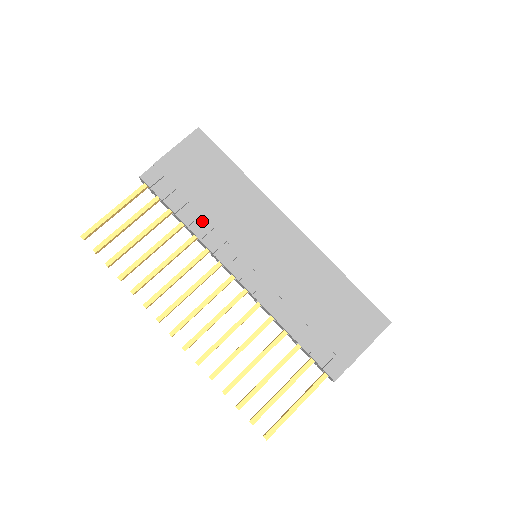
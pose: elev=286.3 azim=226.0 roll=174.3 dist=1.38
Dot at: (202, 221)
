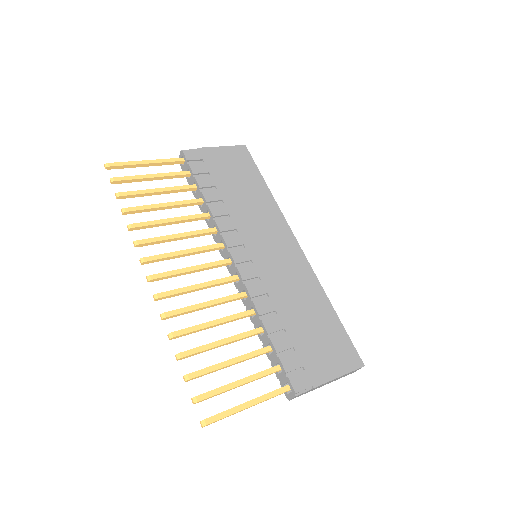
Dot at: (221, 204)
